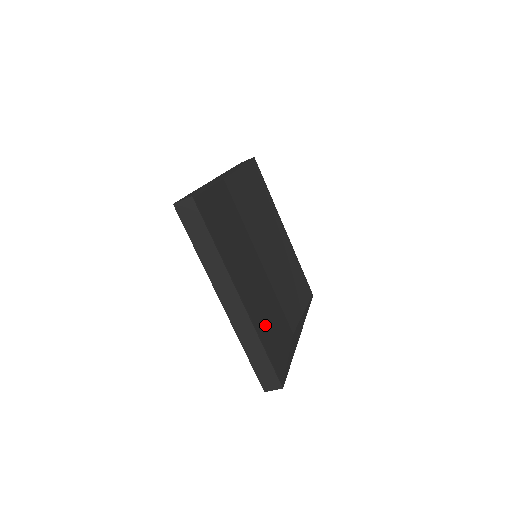
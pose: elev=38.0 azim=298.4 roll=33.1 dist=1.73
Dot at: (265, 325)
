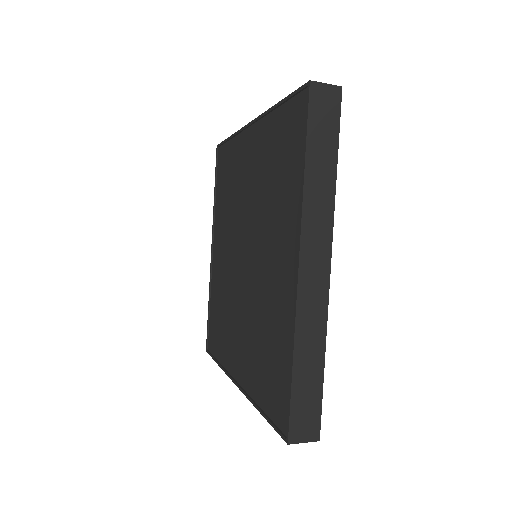
Dot at: occluded
